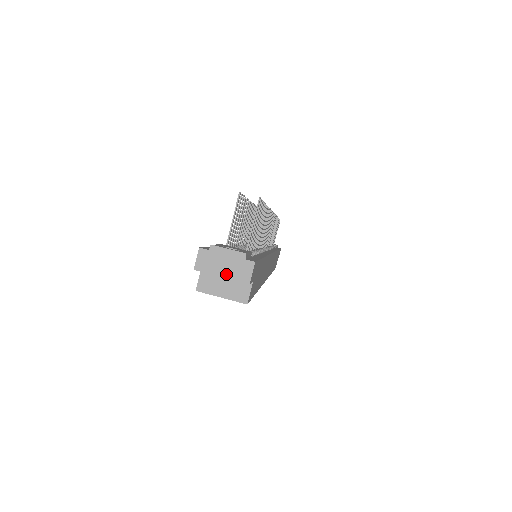
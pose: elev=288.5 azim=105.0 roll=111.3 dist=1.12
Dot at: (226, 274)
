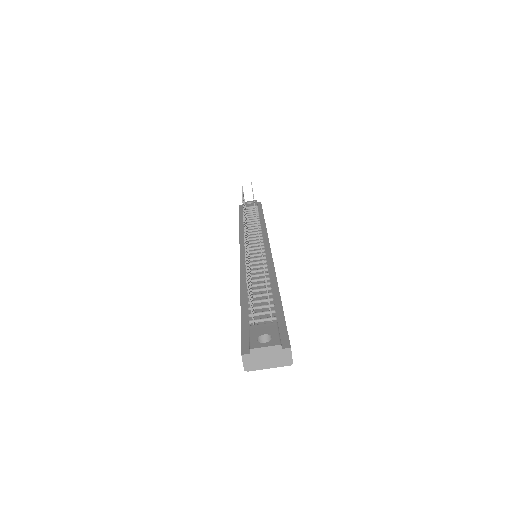
Dot at: (271, 364)
